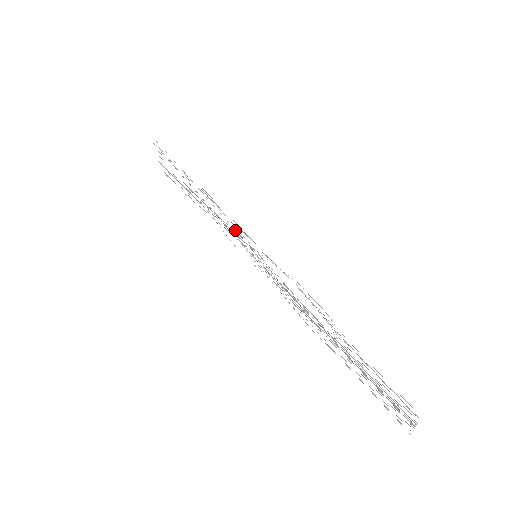
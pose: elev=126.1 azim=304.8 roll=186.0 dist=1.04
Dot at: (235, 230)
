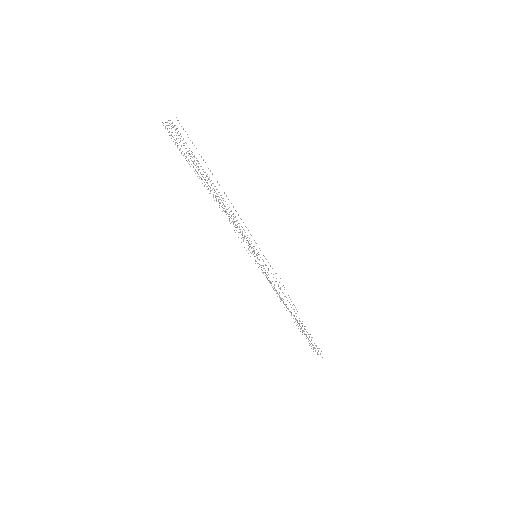
Dot at: occluded
